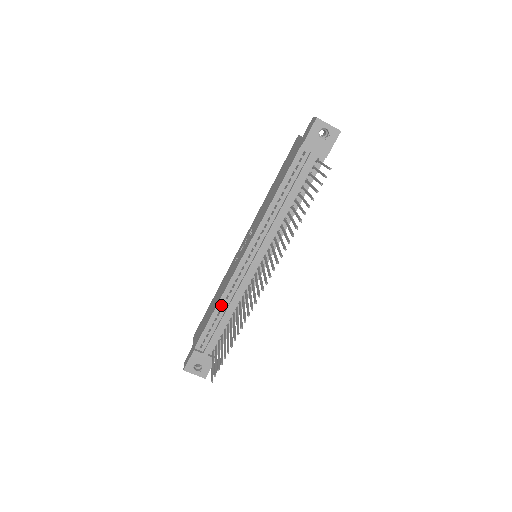
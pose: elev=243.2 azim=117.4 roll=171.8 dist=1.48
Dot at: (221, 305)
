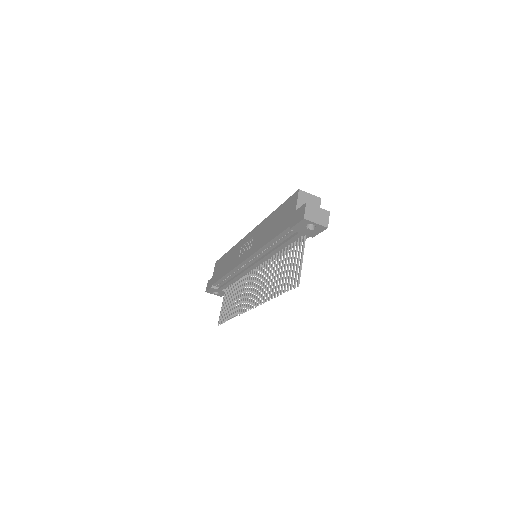
Dot at: (229, 275)
